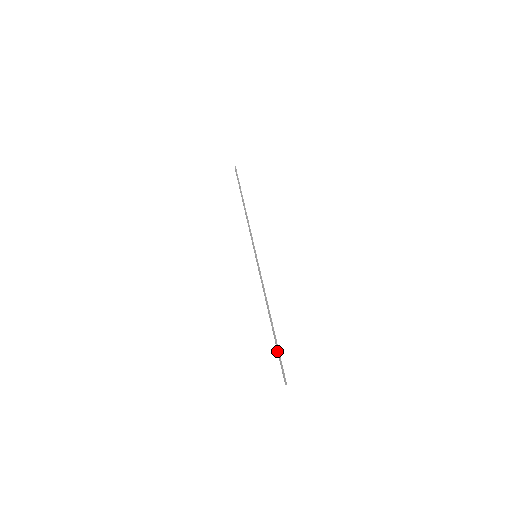
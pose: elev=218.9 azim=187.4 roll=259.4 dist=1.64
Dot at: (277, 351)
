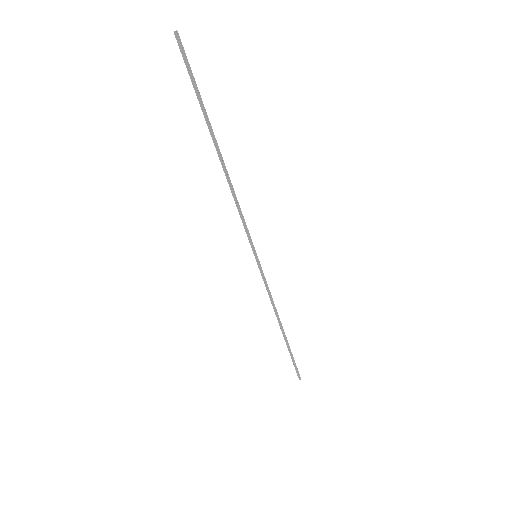
Dot at: (291, 357)
